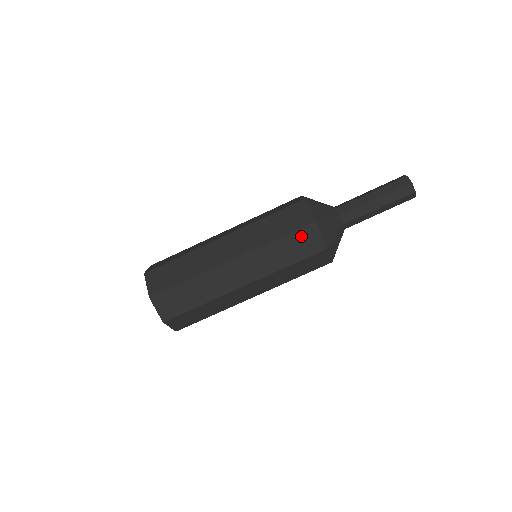
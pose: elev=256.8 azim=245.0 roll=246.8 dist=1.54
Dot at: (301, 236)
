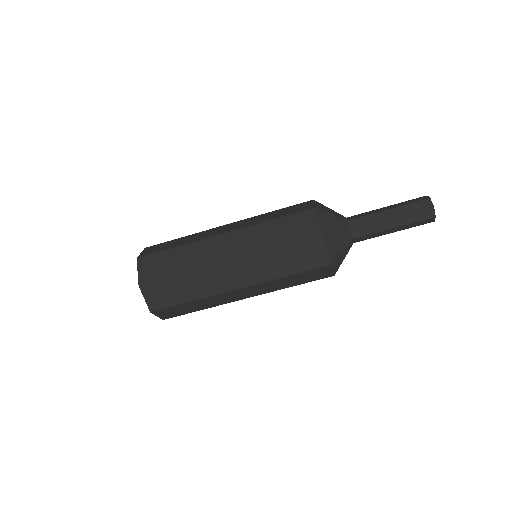
Dot at: (313, 272)
